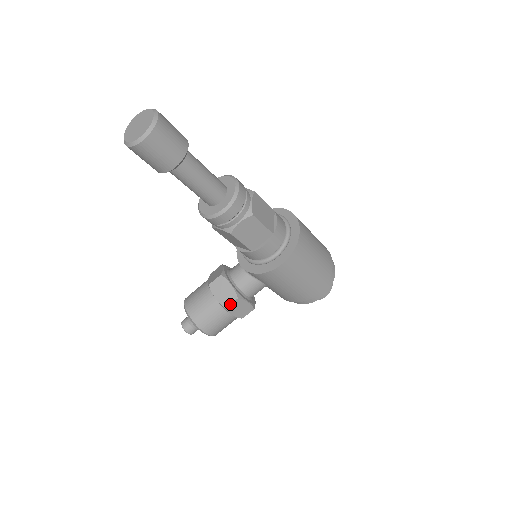
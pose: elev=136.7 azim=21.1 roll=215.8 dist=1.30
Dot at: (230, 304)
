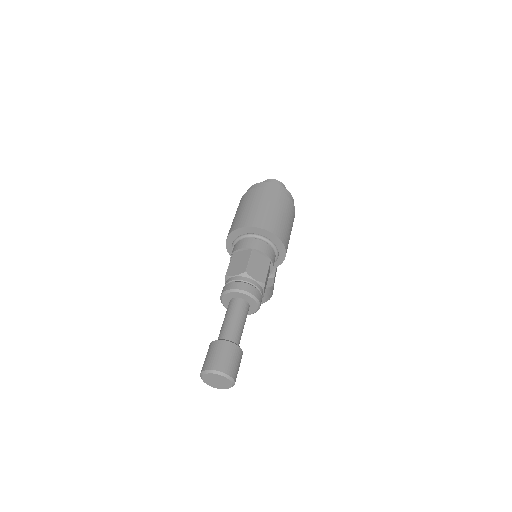
Dot at: (273, 283)
